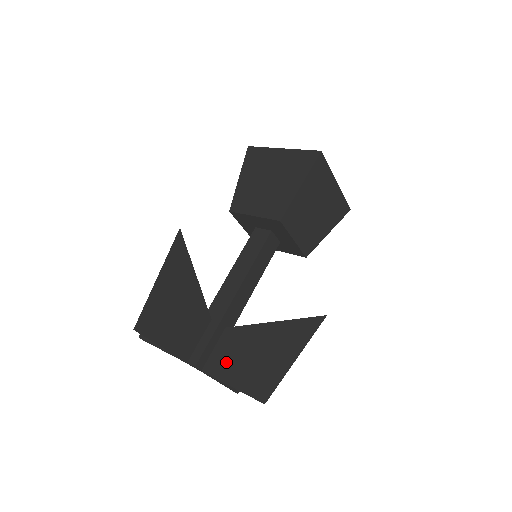
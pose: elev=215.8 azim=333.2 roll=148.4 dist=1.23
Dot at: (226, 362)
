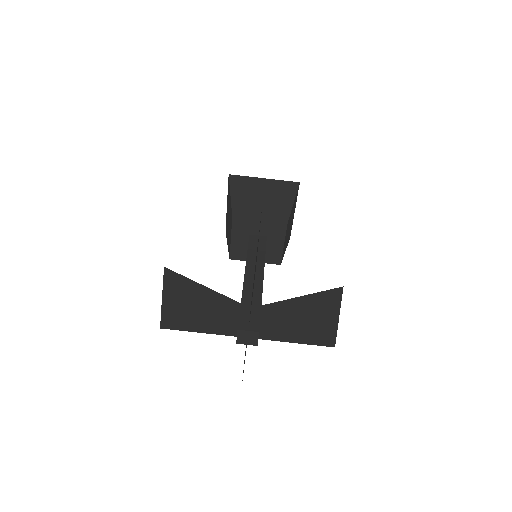
Dot at: occluded
